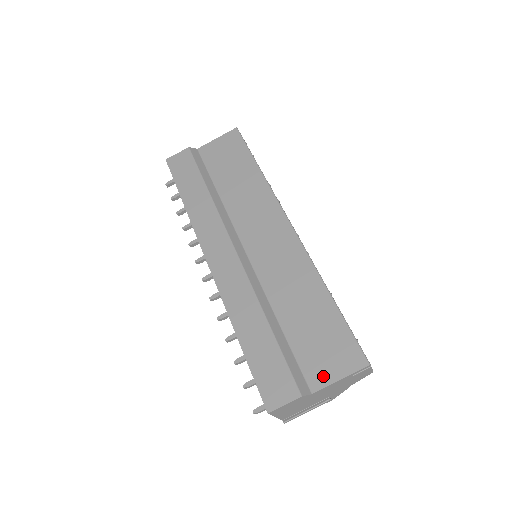
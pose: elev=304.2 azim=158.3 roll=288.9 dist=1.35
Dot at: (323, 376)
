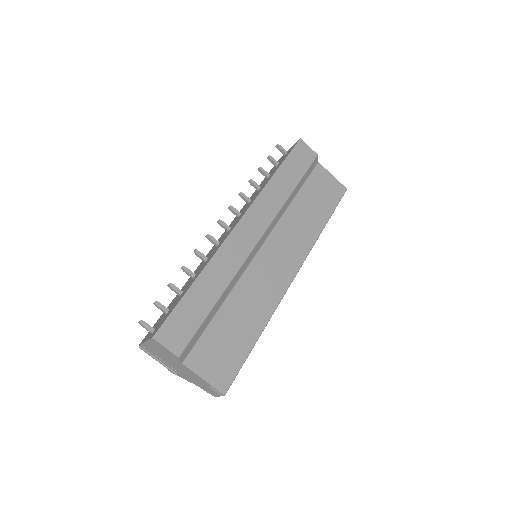
Dot at: (199, 364)
